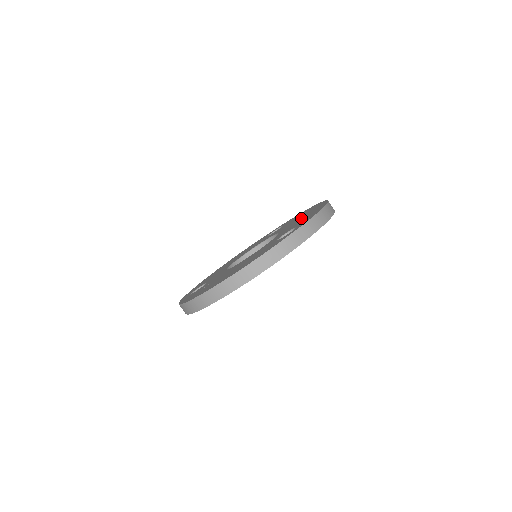
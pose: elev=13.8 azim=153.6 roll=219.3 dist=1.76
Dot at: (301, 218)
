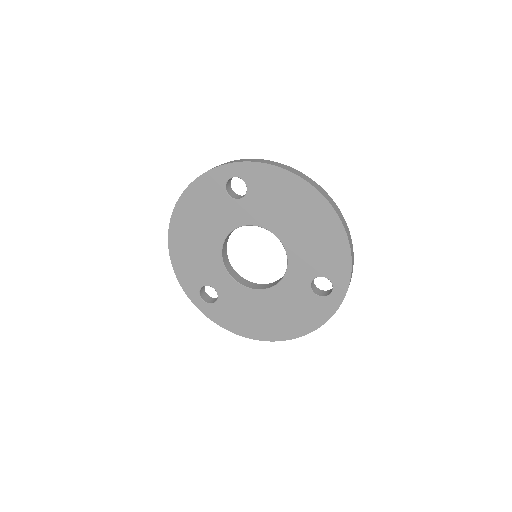
Dot at: occluded
